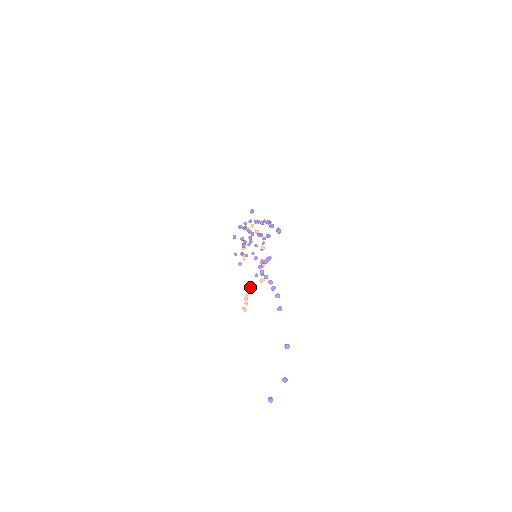
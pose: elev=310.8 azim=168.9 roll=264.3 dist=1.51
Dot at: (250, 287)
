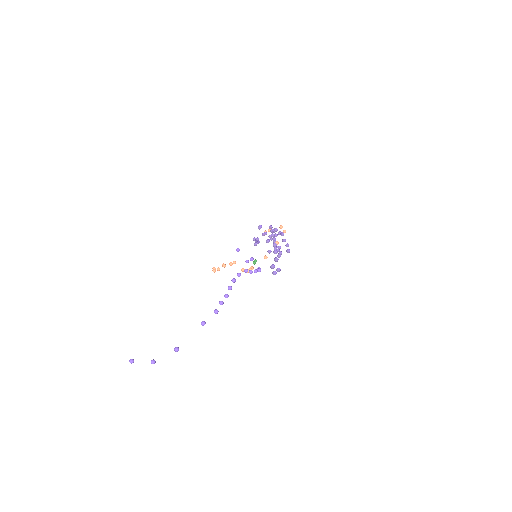
Dot at: occluded
